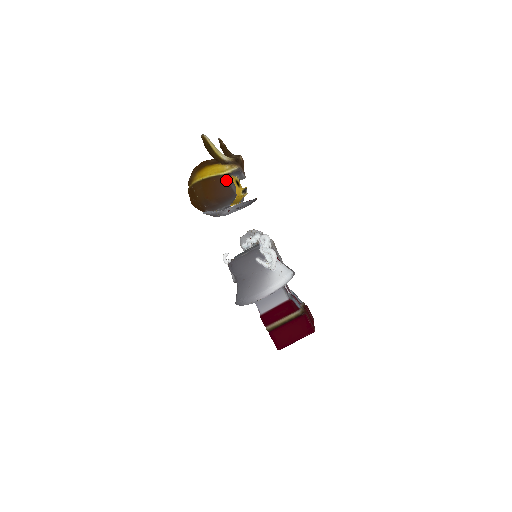
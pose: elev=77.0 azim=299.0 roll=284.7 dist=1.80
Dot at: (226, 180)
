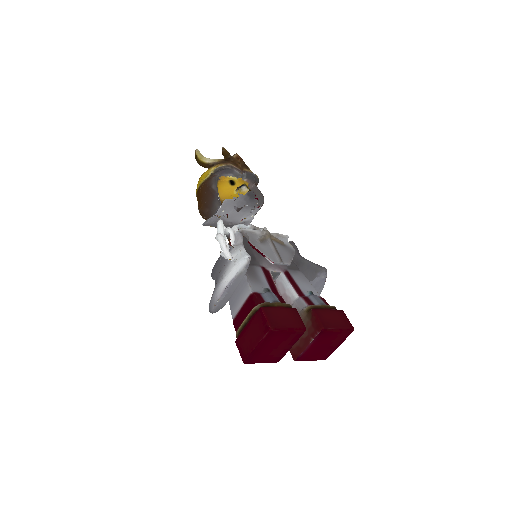
Dot at: (210, 182)
